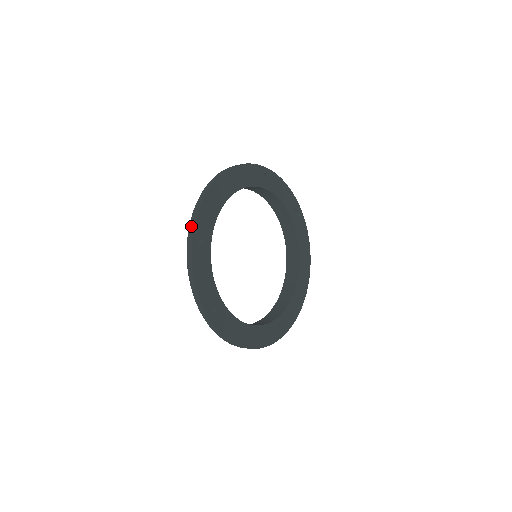
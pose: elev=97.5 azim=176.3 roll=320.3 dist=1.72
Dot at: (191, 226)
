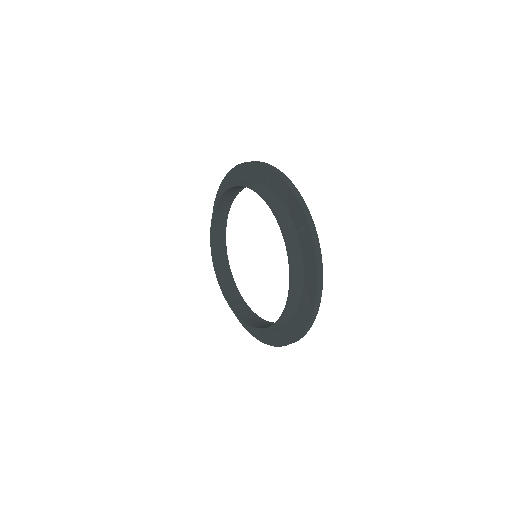
Dot at: (263, 163)
